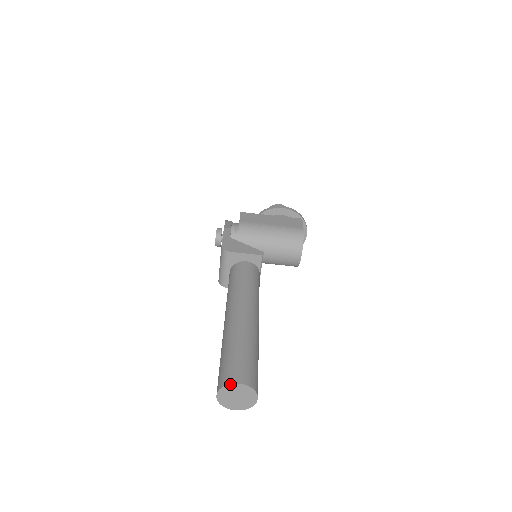
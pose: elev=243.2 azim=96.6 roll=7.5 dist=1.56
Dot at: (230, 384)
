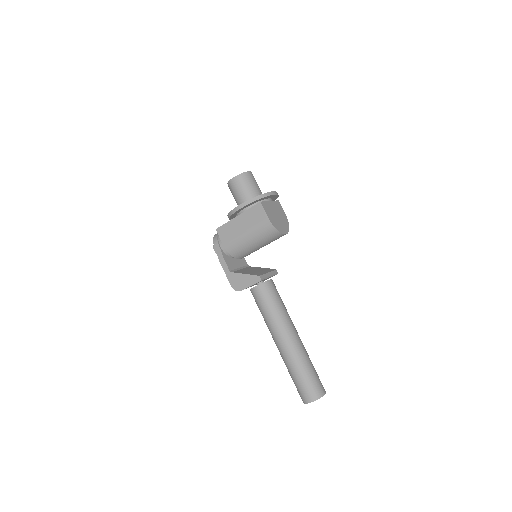
Dot at: occluded
